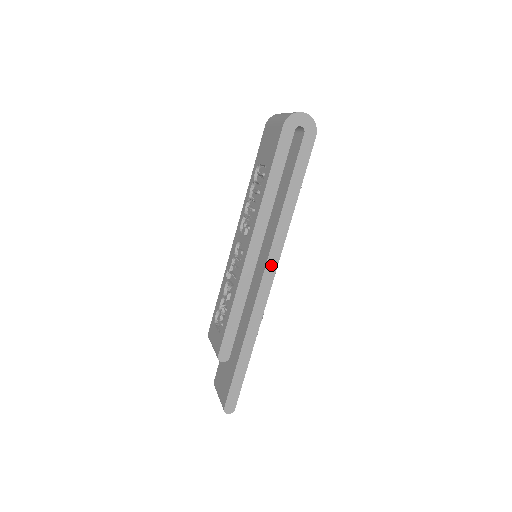
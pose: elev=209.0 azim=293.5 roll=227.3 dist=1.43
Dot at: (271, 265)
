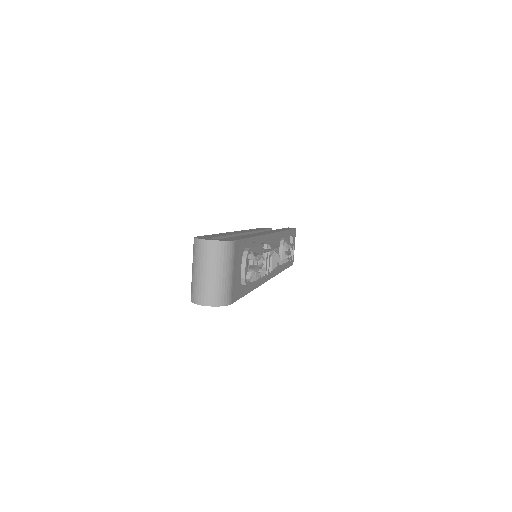
Dot at: occluded
